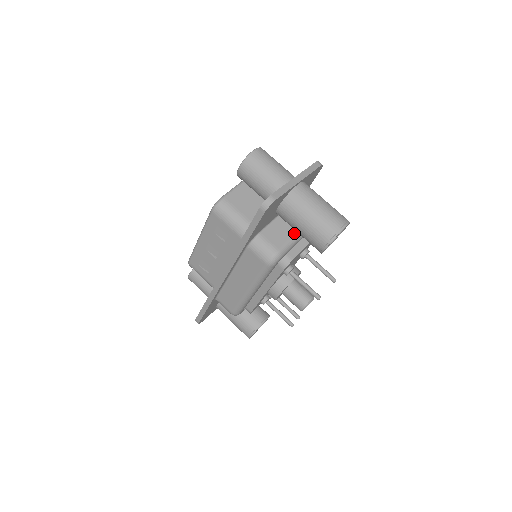
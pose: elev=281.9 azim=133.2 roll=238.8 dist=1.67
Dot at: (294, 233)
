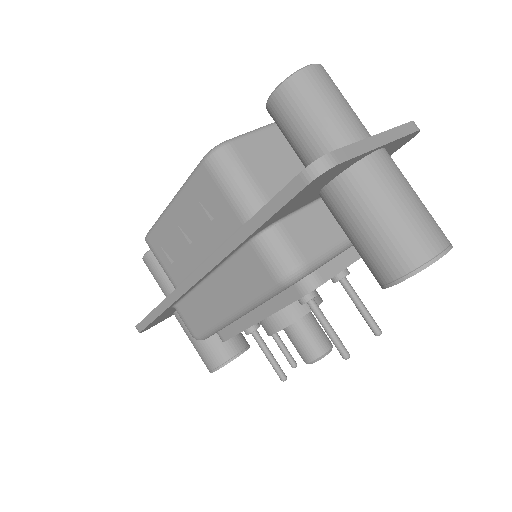
Dot at: (338, 237)
